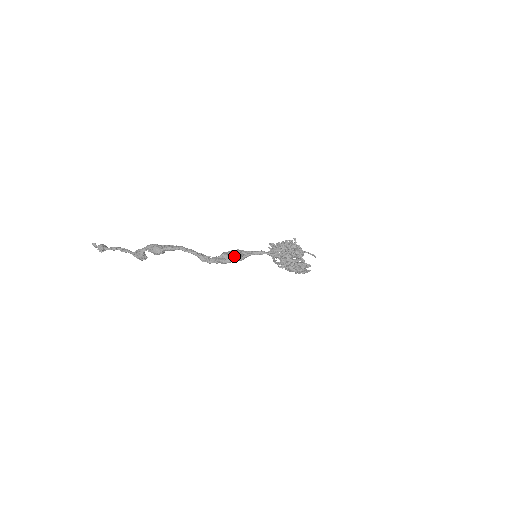
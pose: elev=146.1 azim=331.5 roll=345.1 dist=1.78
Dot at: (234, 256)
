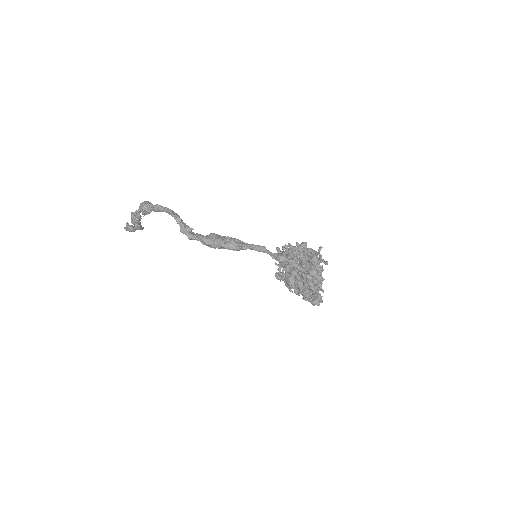
Dot at: (221, 237)
